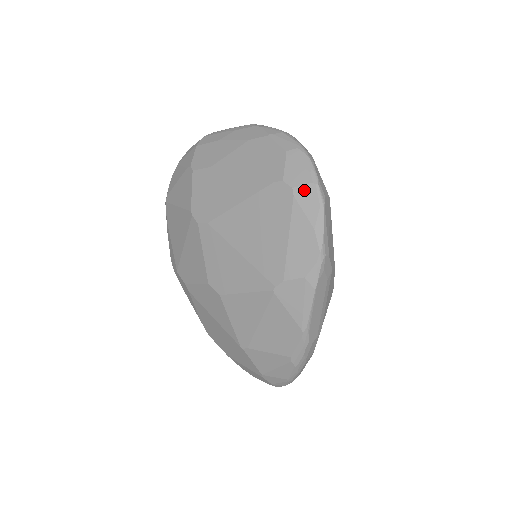
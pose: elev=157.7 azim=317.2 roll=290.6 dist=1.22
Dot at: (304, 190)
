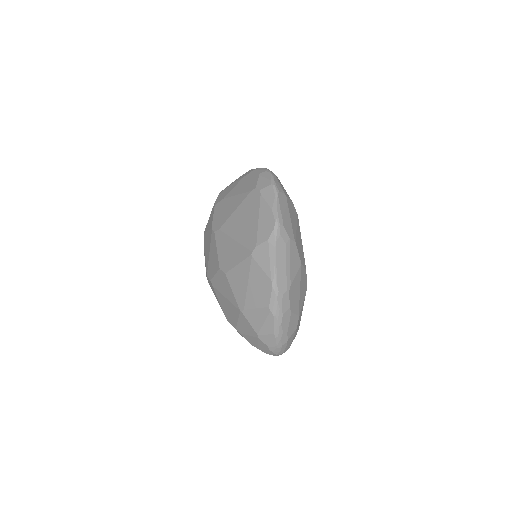
Dot at: (266, 189)
